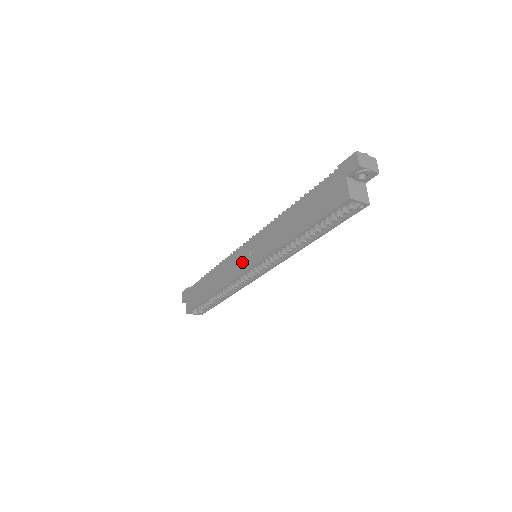
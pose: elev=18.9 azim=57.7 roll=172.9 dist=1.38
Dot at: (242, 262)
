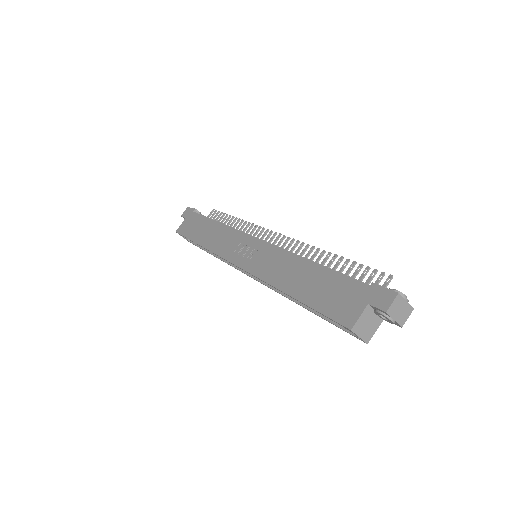
Dot at: (239, 251)
